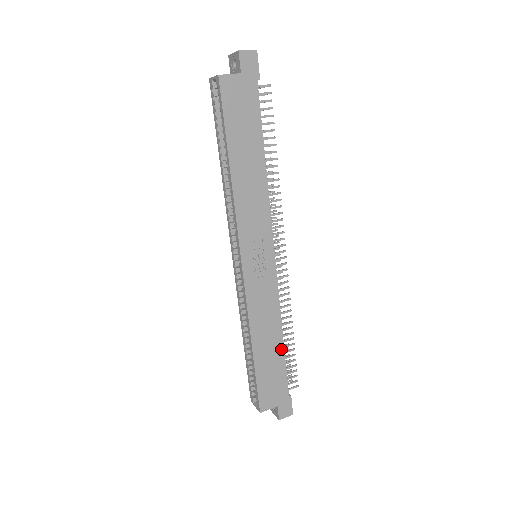
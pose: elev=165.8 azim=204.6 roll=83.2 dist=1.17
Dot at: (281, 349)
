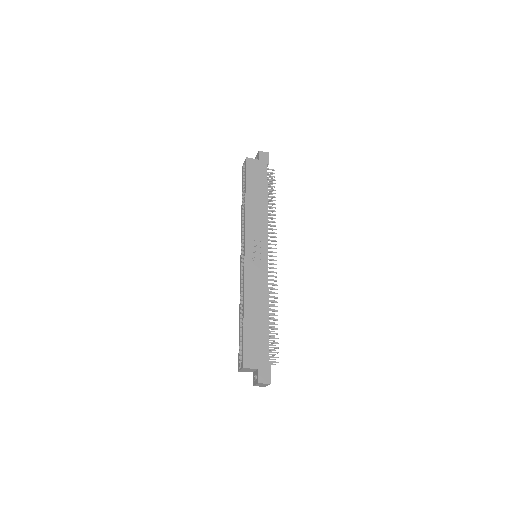
Dot at: (266, 321)
